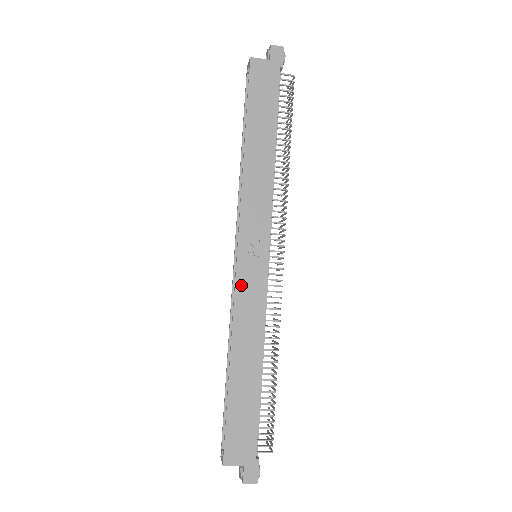
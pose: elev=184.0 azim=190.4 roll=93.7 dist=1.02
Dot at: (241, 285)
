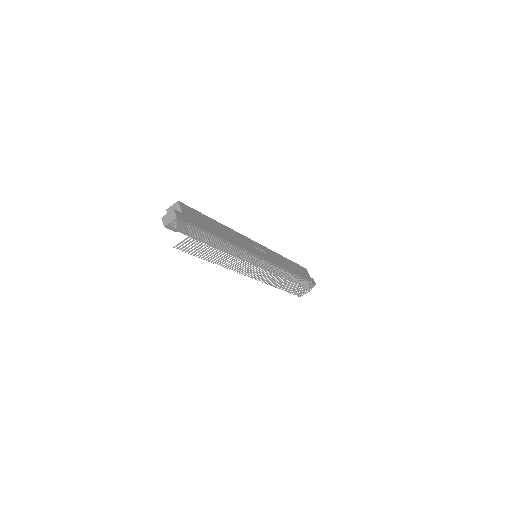
Dot at: (248, 240)
